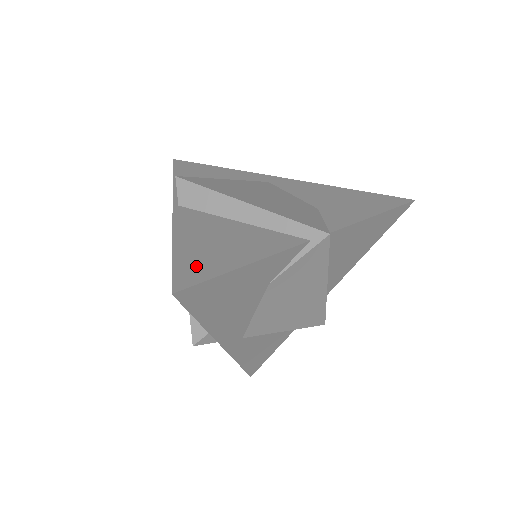
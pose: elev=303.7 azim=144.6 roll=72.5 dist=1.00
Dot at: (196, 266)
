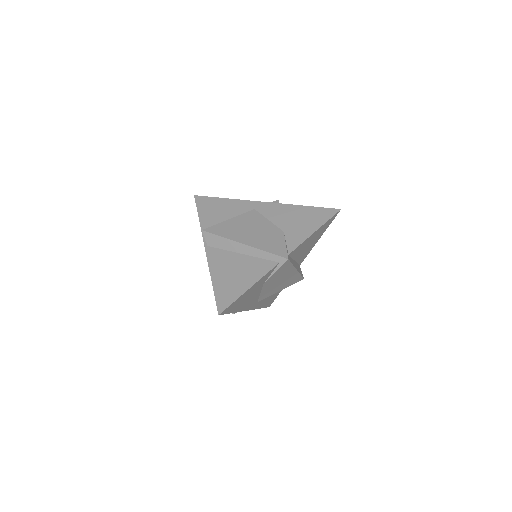
Dot at: (226, 295)
